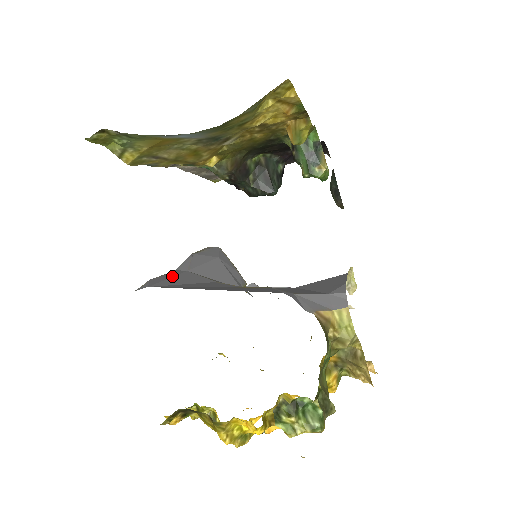
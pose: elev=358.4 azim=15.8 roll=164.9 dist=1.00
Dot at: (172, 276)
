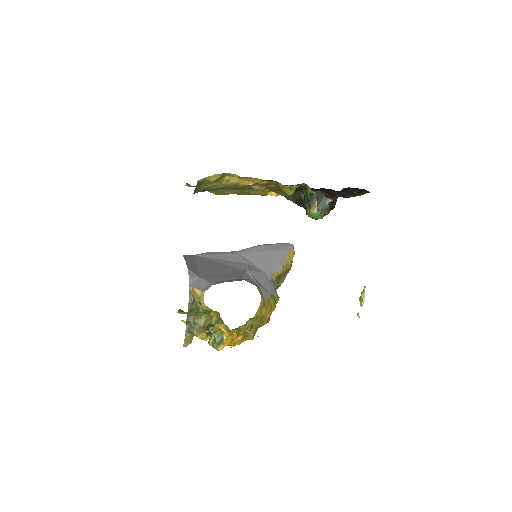
Dot at: (222, 254)
